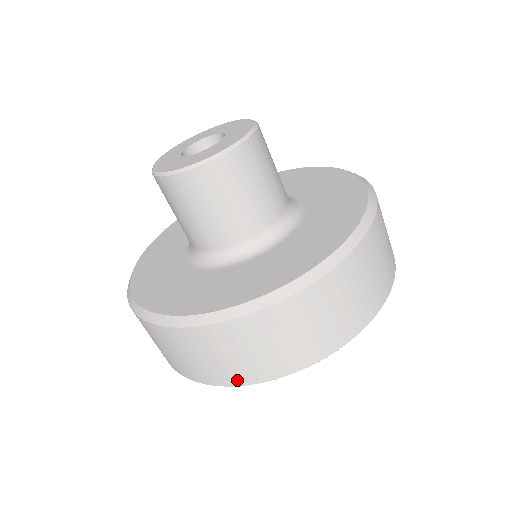
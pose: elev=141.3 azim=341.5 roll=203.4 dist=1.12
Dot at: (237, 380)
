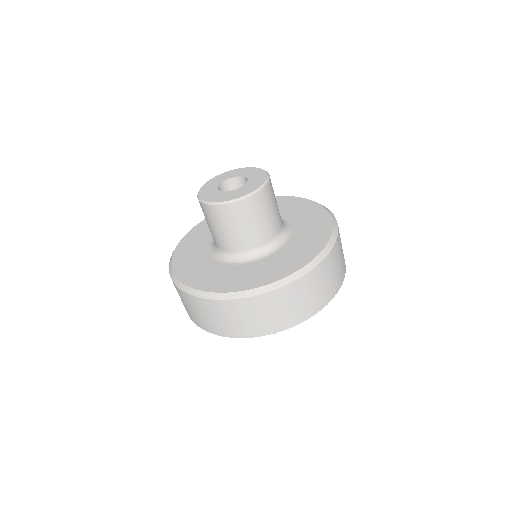
Dot at: (202, 326)
